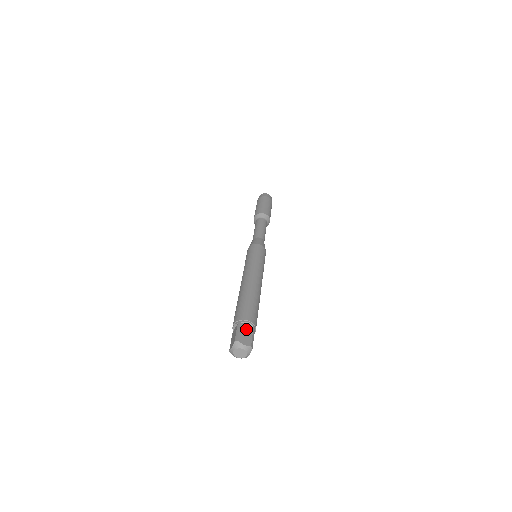
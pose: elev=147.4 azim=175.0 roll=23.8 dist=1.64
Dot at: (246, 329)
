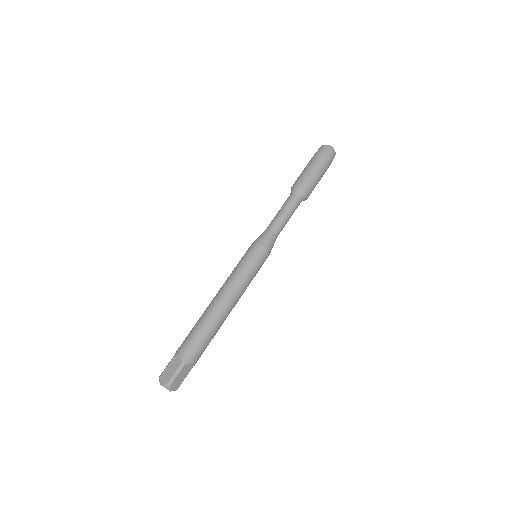
Dot at: (174, 364)
